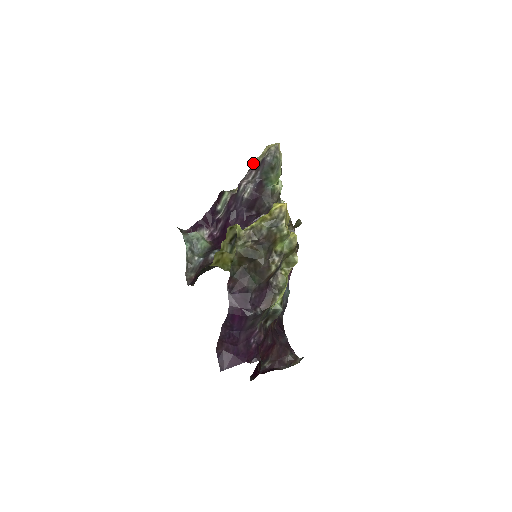
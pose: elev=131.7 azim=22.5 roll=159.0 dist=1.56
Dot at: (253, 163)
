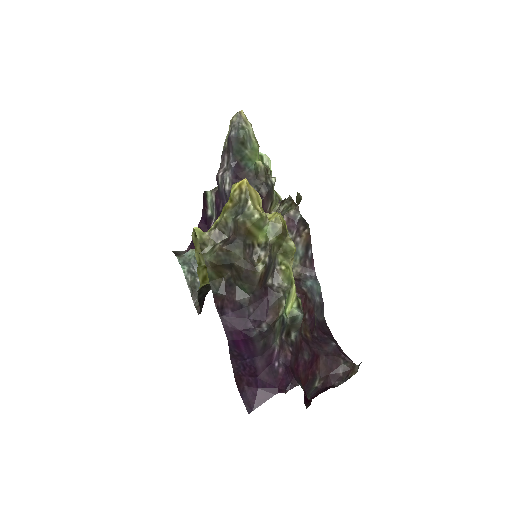
Dot at: (223, 146)
